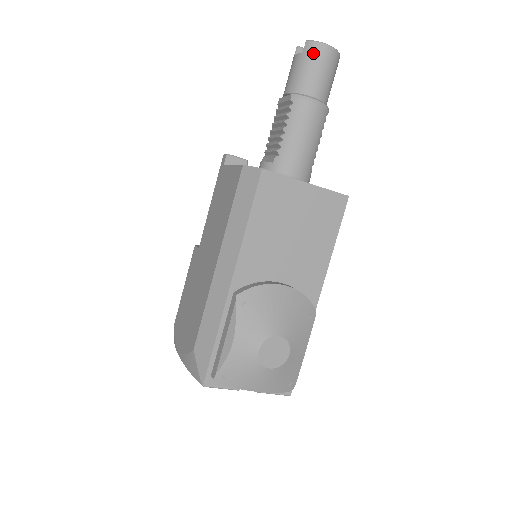
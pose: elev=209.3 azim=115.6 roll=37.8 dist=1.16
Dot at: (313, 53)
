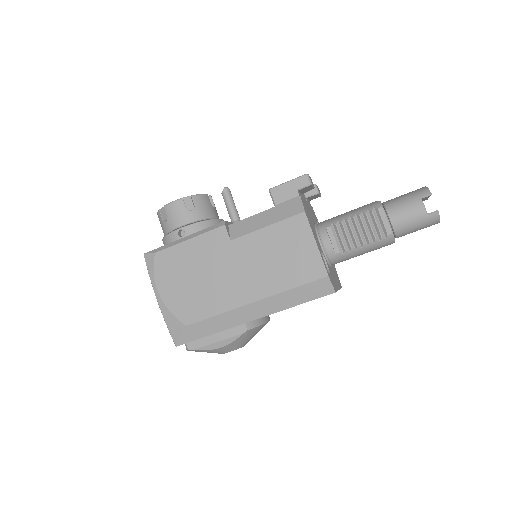
Dot at: (430, 222)
